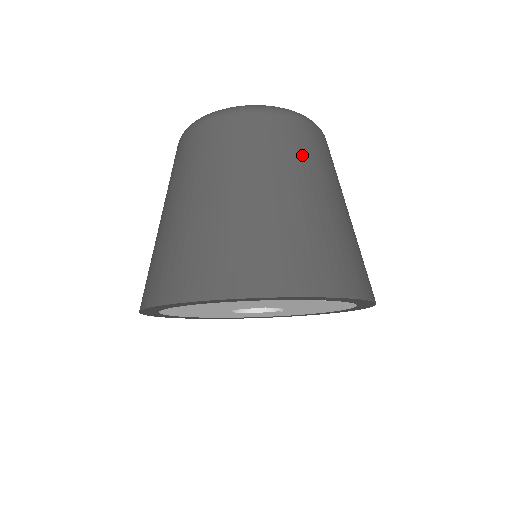
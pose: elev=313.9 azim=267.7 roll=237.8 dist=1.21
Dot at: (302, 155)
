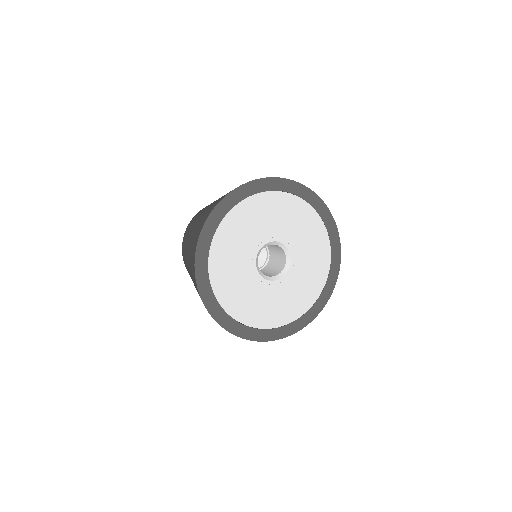
Dot at: occluded
